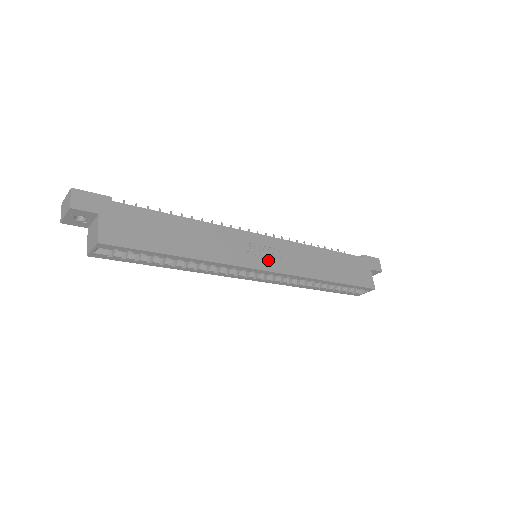
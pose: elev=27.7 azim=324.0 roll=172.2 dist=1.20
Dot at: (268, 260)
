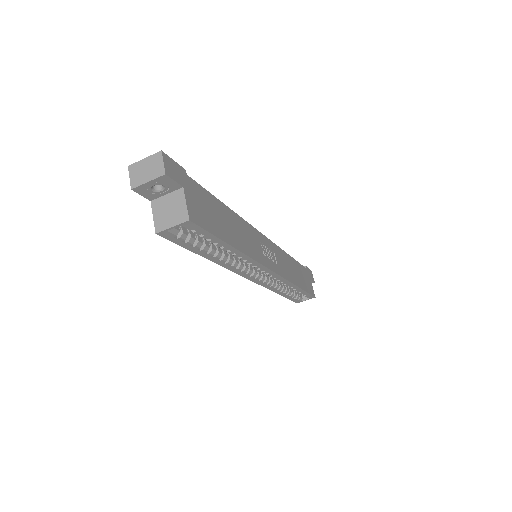
Dot at: (272, 261)
